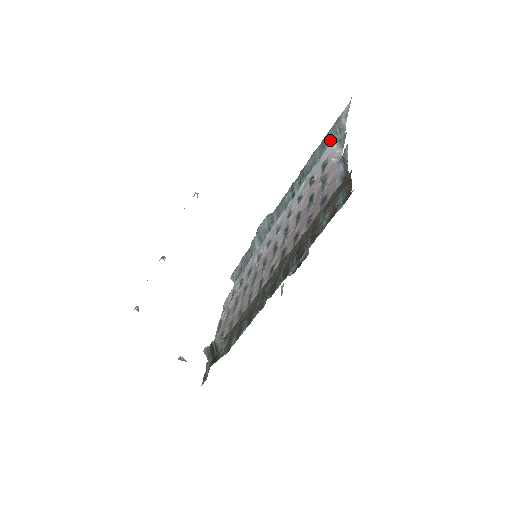
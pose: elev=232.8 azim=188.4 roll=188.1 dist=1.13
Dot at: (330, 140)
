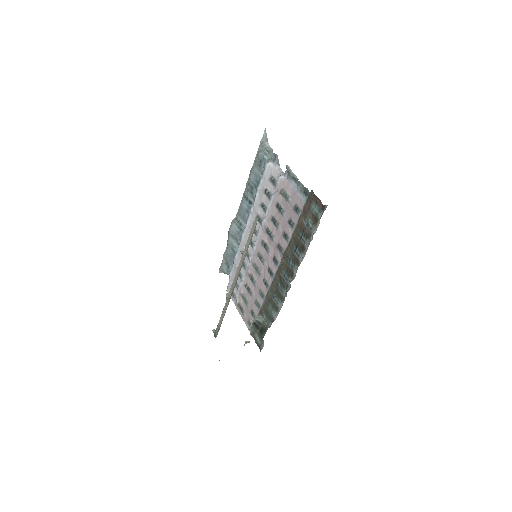
Dot at: (264, 160)
